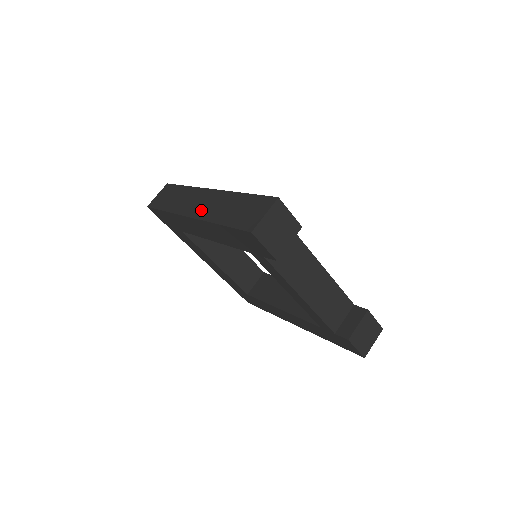
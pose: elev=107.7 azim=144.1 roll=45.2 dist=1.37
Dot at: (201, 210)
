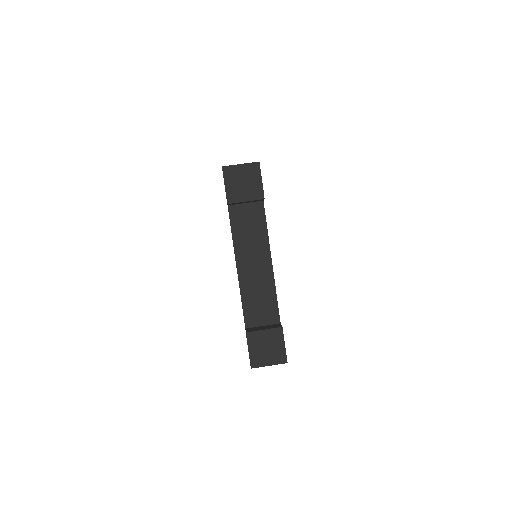
Dot at: occluded
